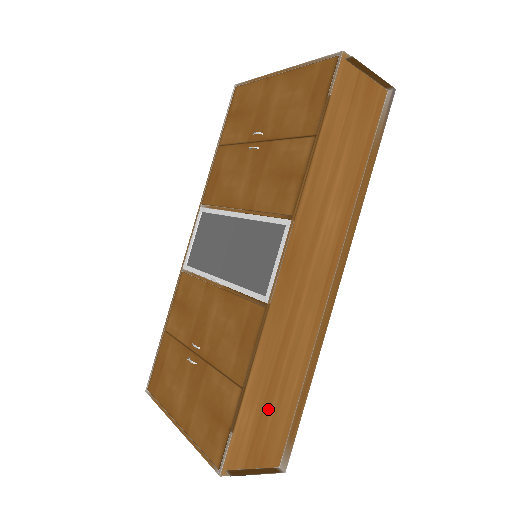
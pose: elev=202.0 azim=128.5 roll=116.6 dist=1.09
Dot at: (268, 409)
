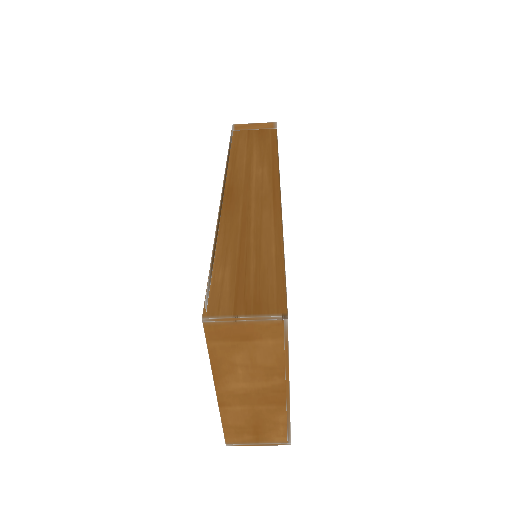
Dot at: (246, 267)
